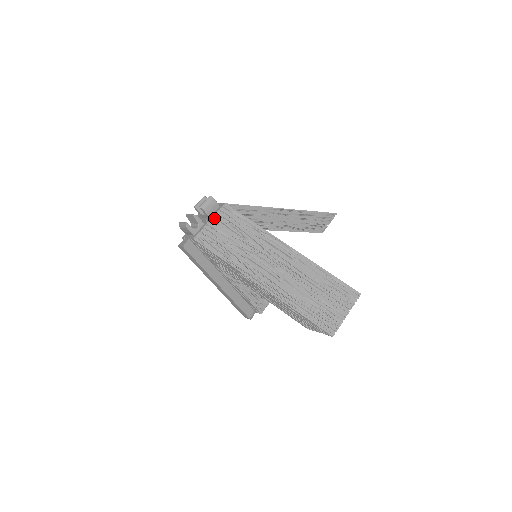
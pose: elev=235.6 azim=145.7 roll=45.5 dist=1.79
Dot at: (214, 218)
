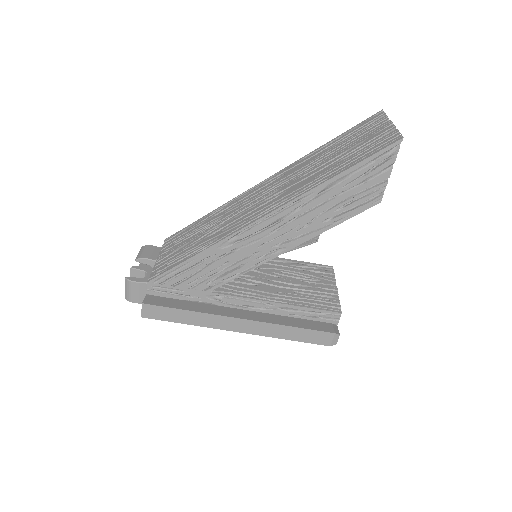
Dot at: (160, 253)
